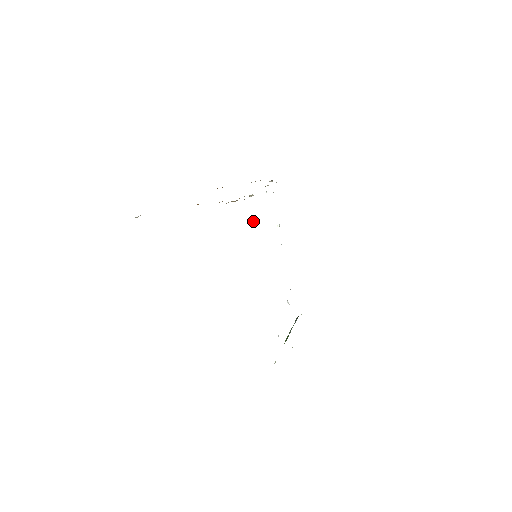
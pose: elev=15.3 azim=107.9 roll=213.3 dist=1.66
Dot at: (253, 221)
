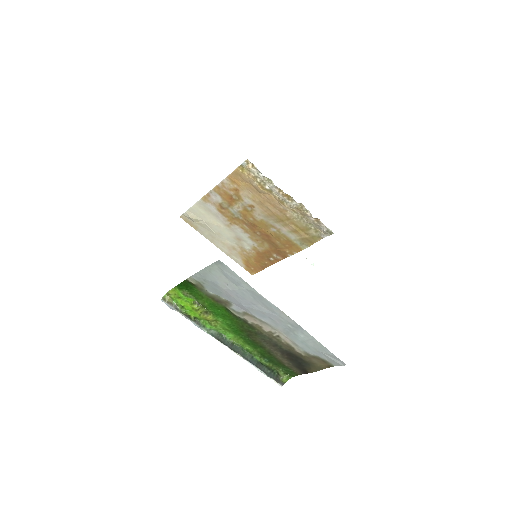
Dot at: occluded
